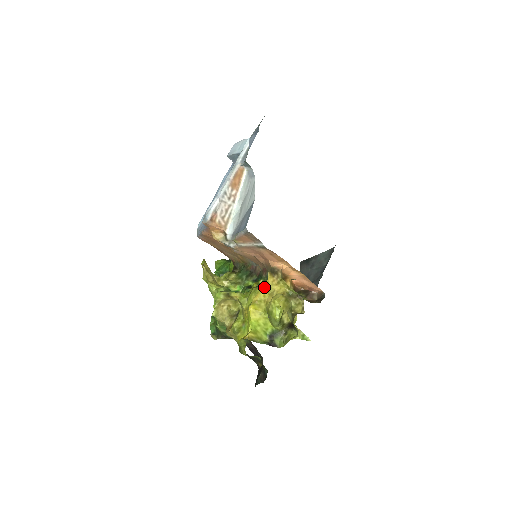
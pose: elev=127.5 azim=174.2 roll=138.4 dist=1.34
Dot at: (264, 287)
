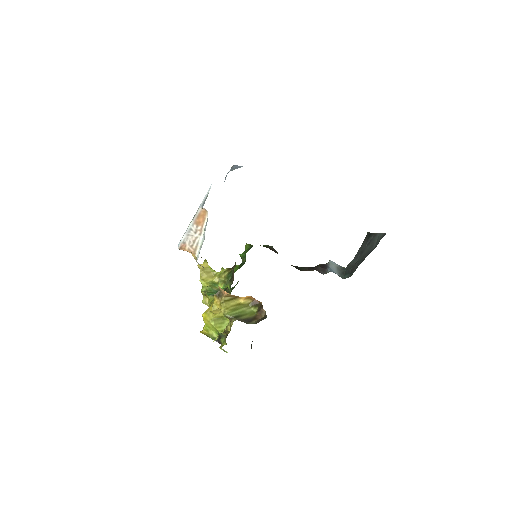
Dot at: (212, 304)
